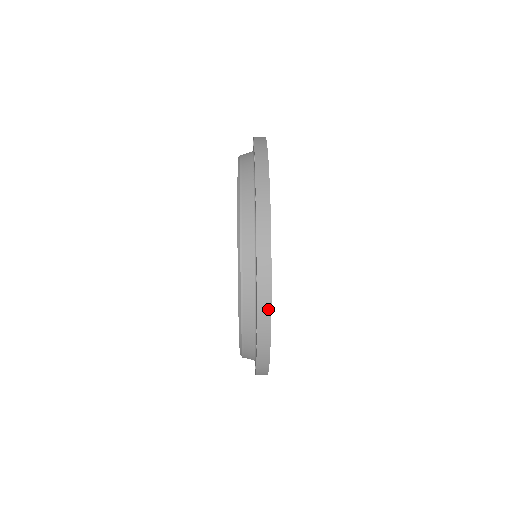
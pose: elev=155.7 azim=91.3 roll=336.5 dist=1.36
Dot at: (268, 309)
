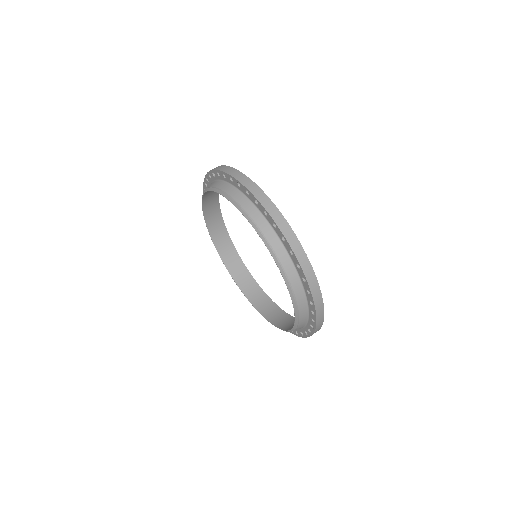
Dot at: occluded
